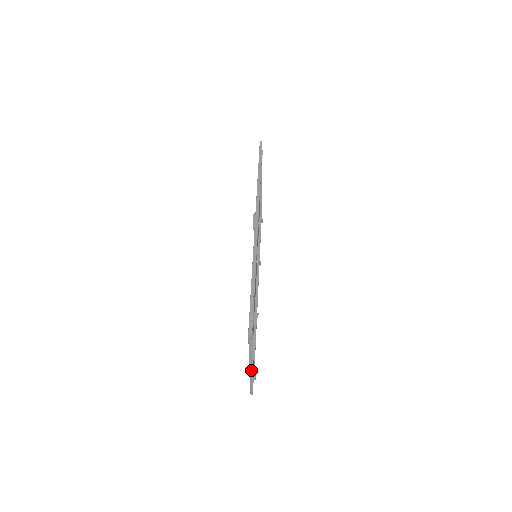
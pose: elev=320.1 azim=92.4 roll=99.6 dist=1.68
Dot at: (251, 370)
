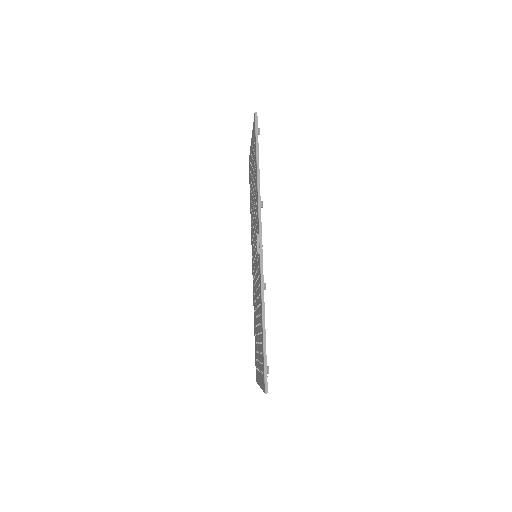
Dot at: occluded
